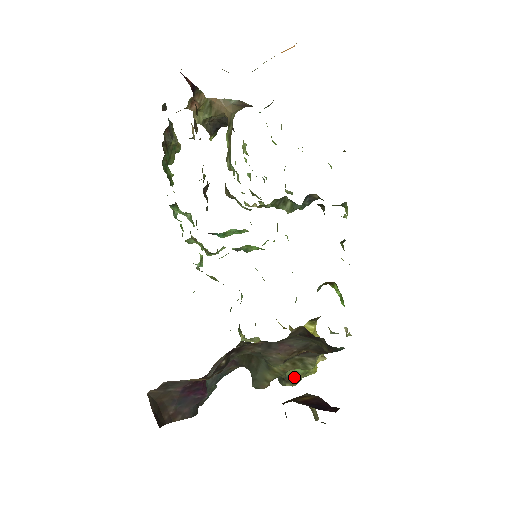
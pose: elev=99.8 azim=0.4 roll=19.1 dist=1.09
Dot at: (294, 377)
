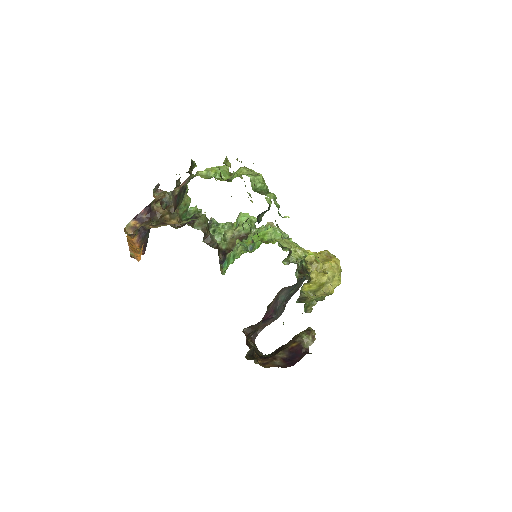
Dot at: (317, 301)
